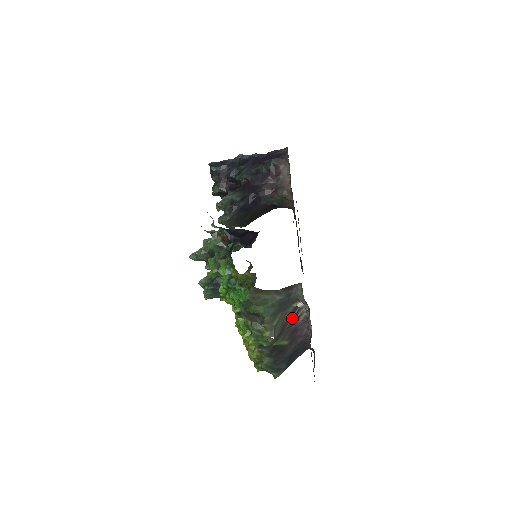
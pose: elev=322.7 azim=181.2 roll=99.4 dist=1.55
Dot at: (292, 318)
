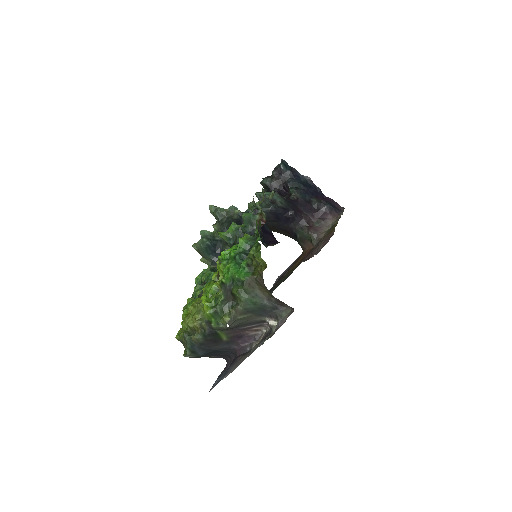
Dot at: (250, 326)
